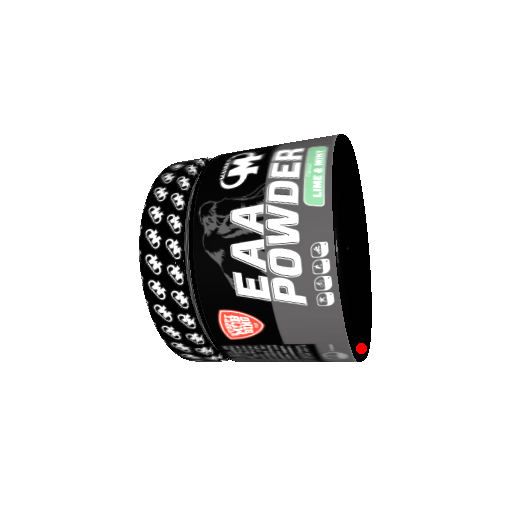
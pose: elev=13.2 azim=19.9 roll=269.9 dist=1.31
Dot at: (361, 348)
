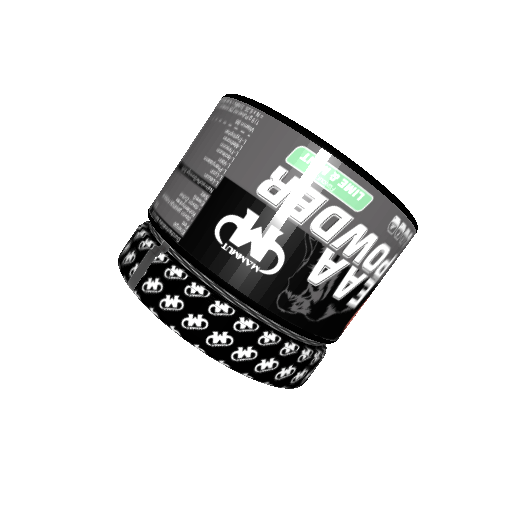
Dot at: occluded
